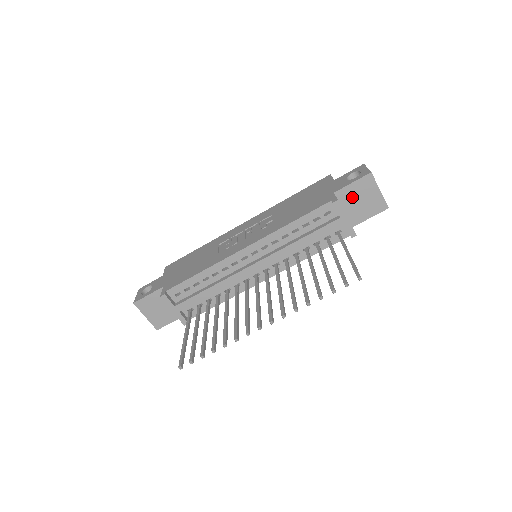
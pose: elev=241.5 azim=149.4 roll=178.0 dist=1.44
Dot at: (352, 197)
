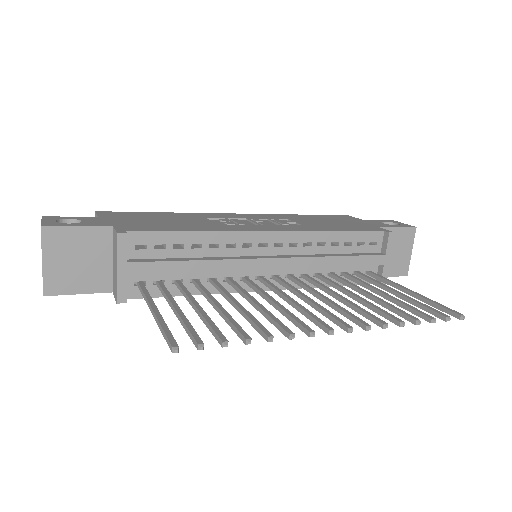
Dot at: occluded
